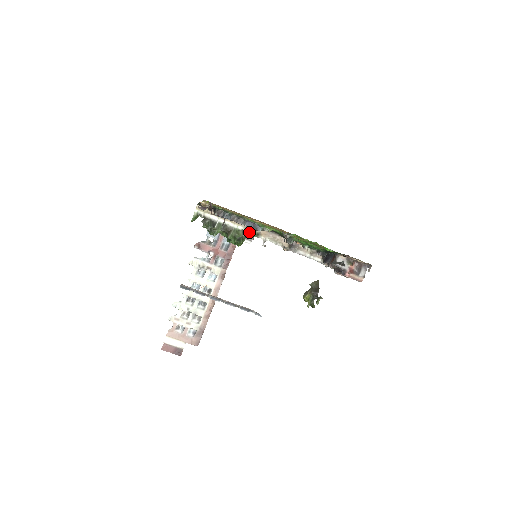
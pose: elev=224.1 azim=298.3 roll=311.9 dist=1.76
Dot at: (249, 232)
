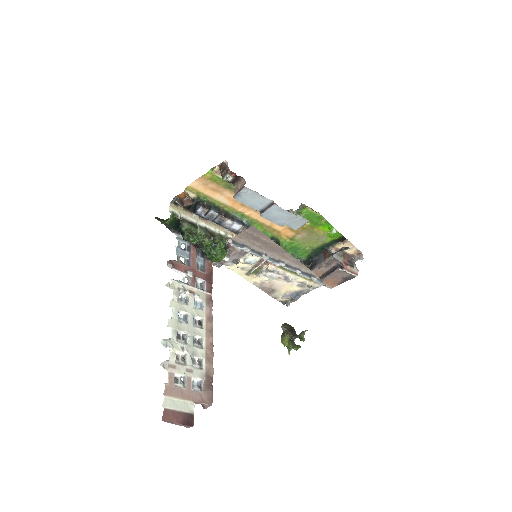
Dot at: occluded
